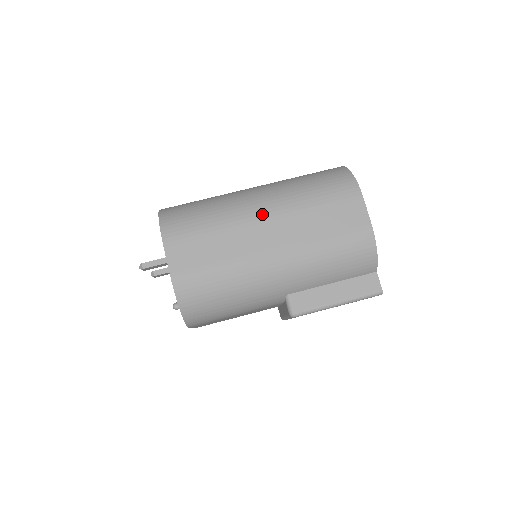
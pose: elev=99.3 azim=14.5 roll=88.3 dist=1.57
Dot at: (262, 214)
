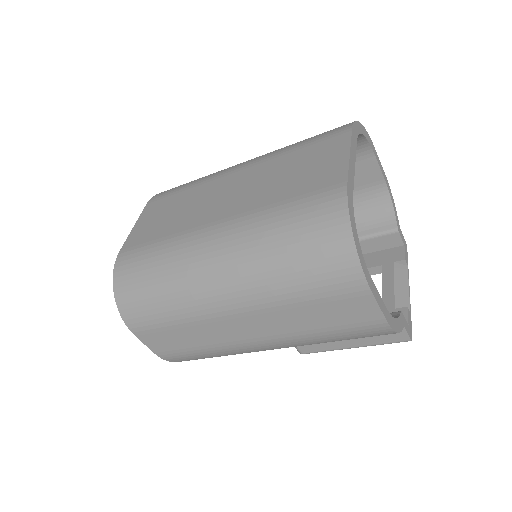
Dot at: (229, 310)
